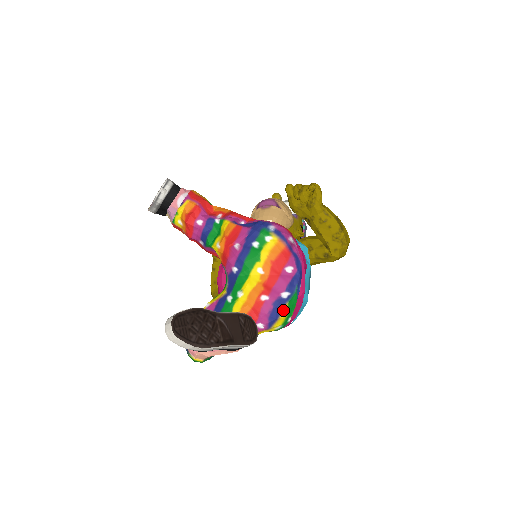
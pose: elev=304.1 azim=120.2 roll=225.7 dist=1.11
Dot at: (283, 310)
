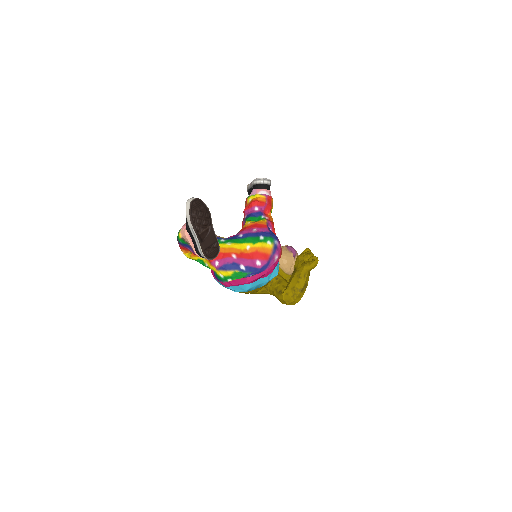
Dot at: (233, 271)
